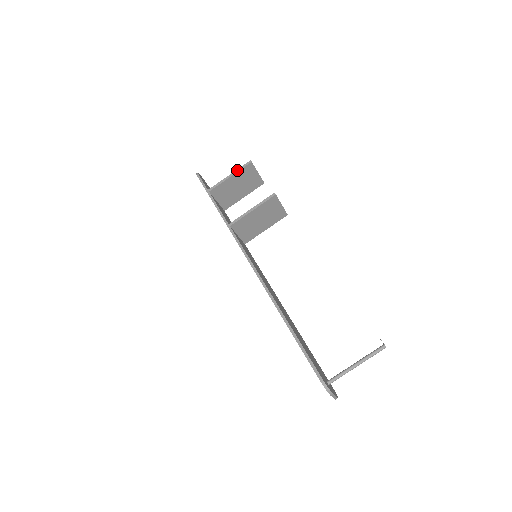
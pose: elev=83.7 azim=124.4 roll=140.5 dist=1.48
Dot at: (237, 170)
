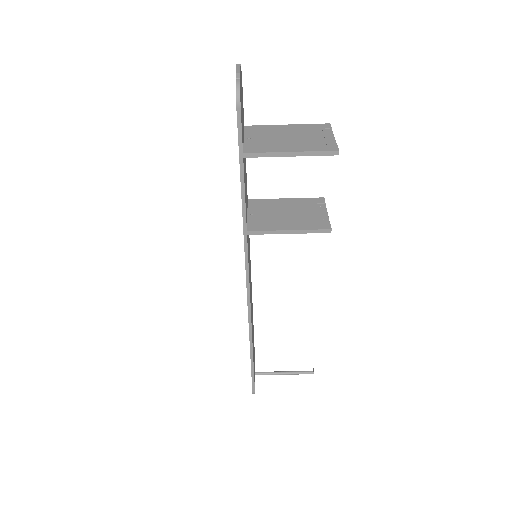
Dot at: (308, 153)
